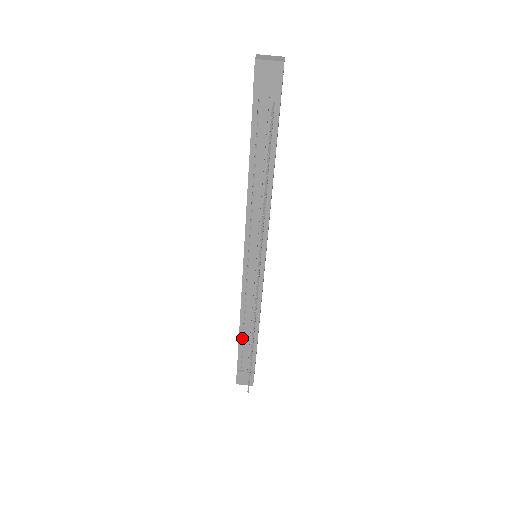
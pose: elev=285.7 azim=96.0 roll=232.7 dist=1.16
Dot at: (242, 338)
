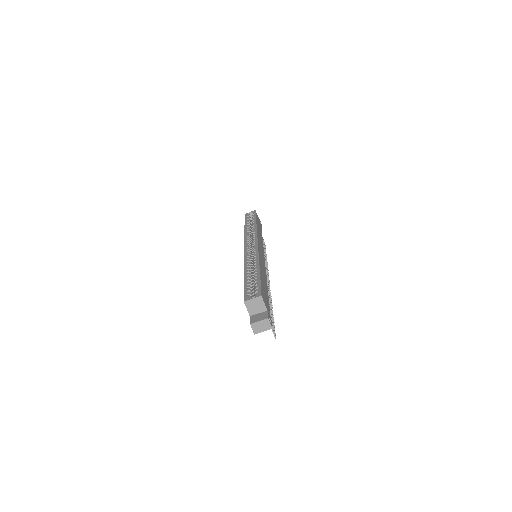
Dot at: occluded
